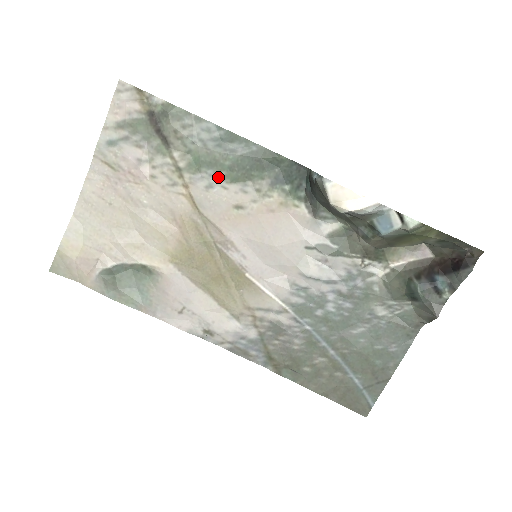
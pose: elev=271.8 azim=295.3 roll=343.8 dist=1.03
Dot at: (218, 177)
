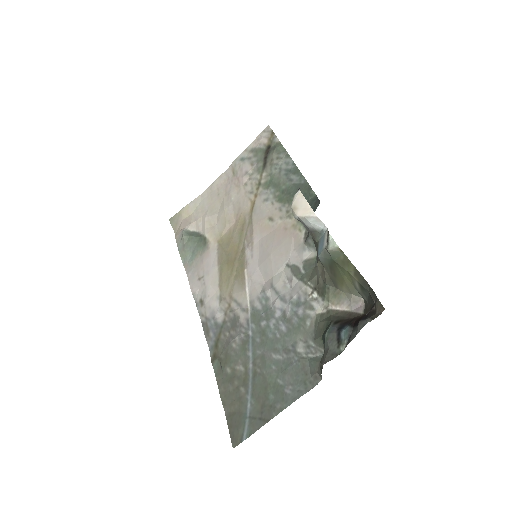
Dot at: (274, 195)
